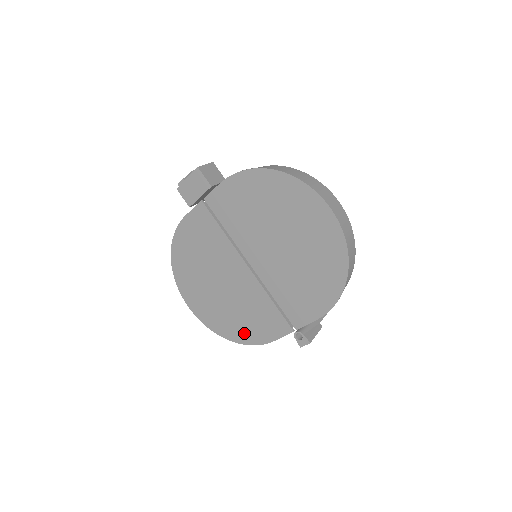
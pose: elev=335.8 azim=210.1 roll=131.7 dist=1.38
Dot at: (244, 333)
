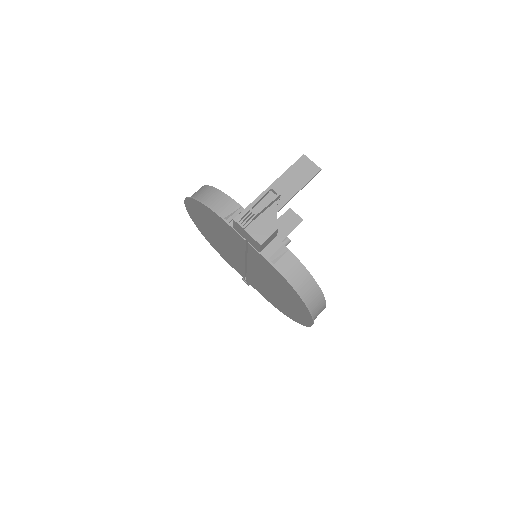
Dot at: (214, 246)
